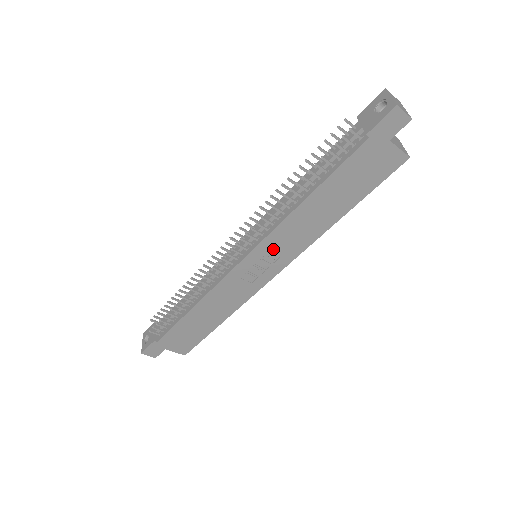
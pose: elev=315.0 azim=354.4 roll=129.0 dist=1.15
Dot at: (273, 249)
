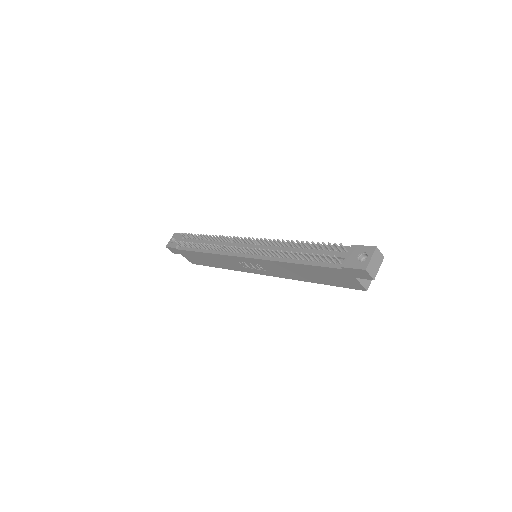
Dot at: (264, 265)
